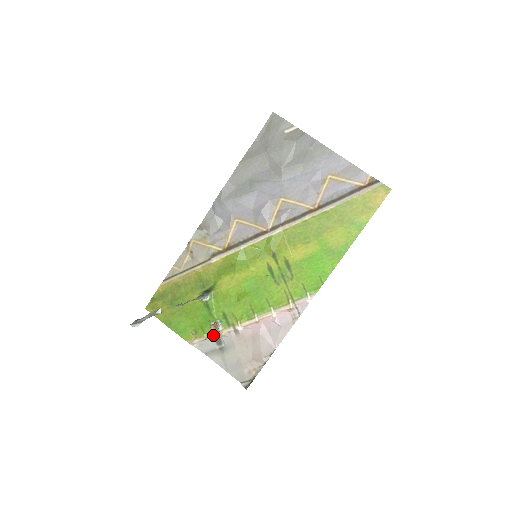
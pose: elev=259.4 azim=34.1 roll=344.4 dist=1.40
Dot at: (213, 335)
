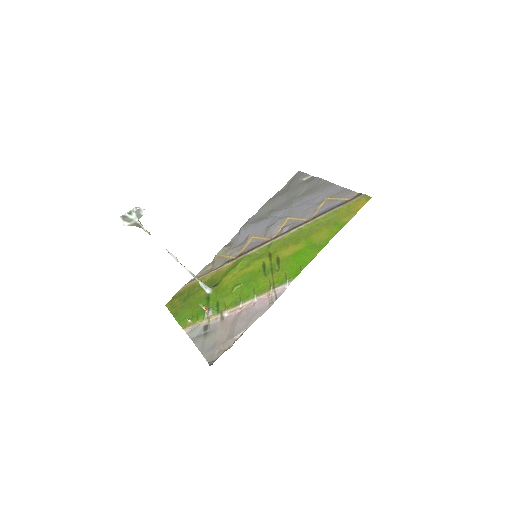
Dot at: (203, 322)
